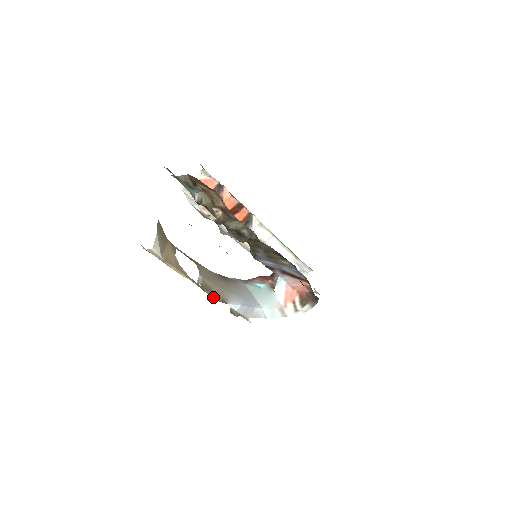
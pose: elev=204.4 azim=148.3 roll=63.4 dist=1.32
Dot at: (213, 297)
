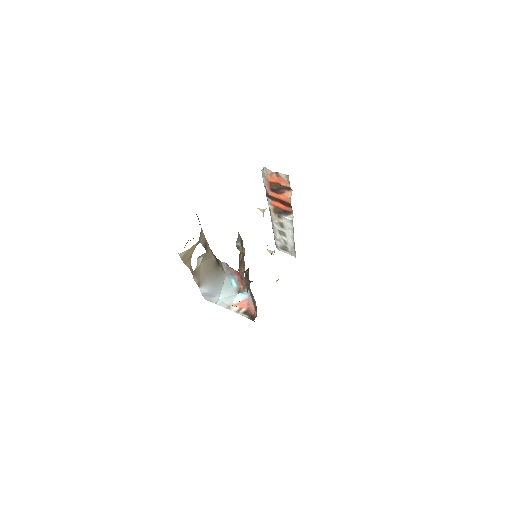
Dot at: (195, 280)
